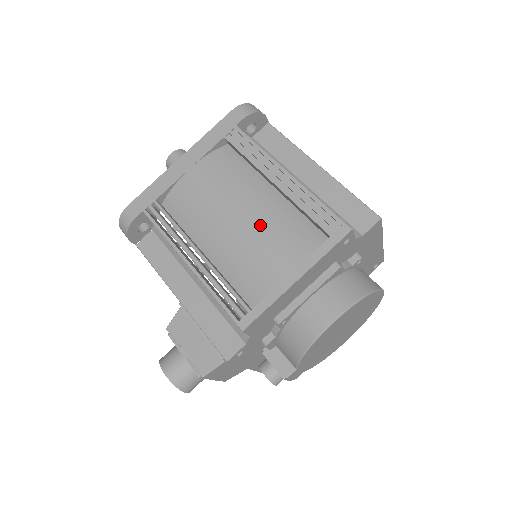
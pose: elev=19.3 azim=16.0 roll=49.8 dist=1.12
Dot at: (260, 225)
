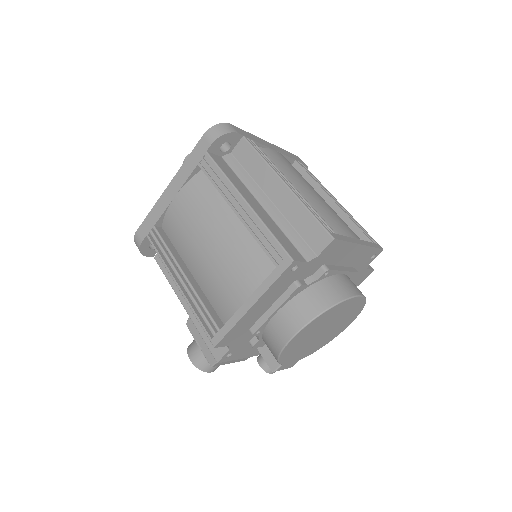
Dot at: (225, 253)
